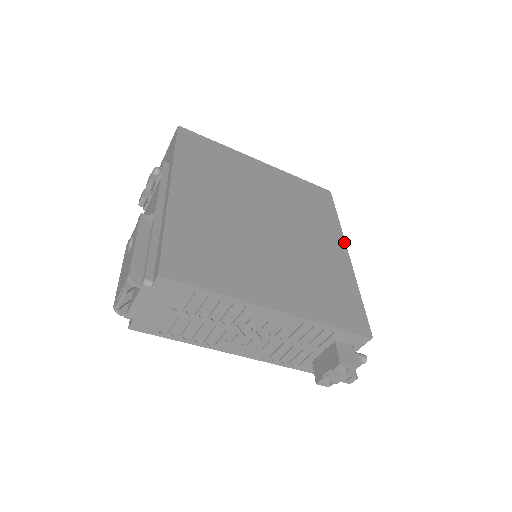
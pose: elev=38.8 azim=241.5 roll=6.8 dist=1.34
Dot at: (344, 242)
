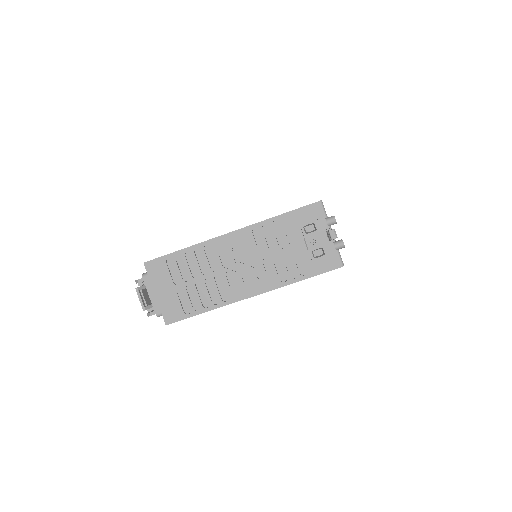
Dot at: occluded
